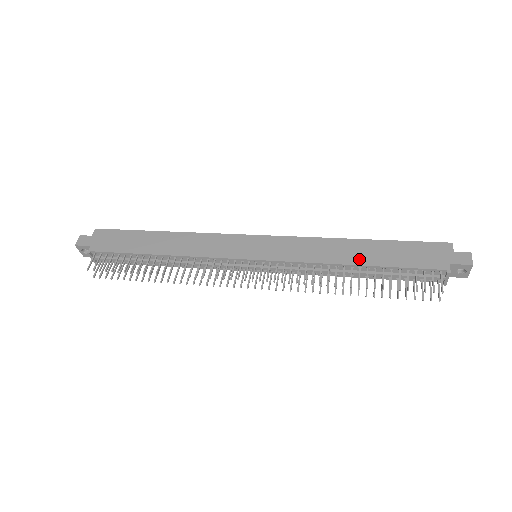
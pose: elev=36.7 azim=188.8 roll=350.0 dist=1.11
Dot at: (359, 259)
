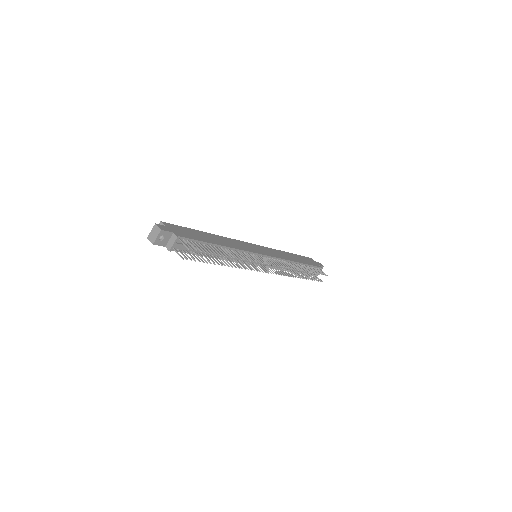
Dot at: (297, 260)
